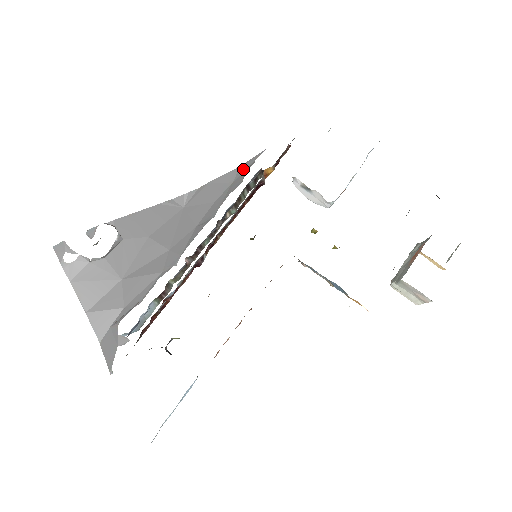
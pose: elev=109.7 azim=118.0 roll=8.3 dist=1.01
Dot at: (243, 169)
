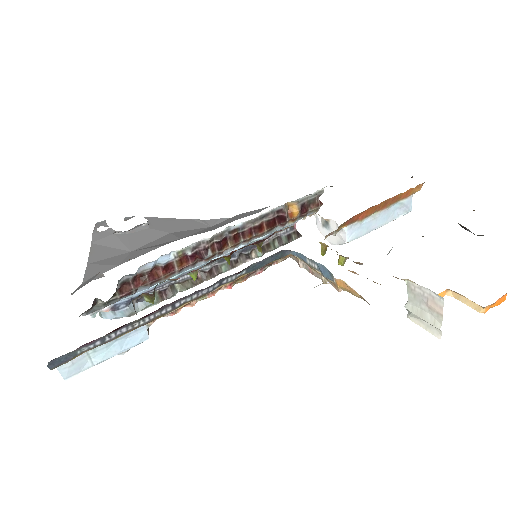
Dot at: occluded
